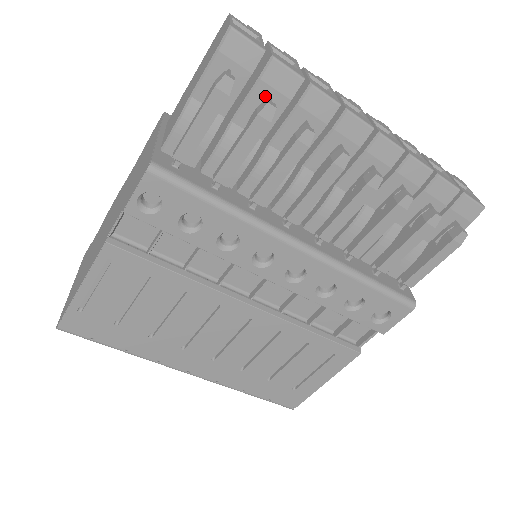
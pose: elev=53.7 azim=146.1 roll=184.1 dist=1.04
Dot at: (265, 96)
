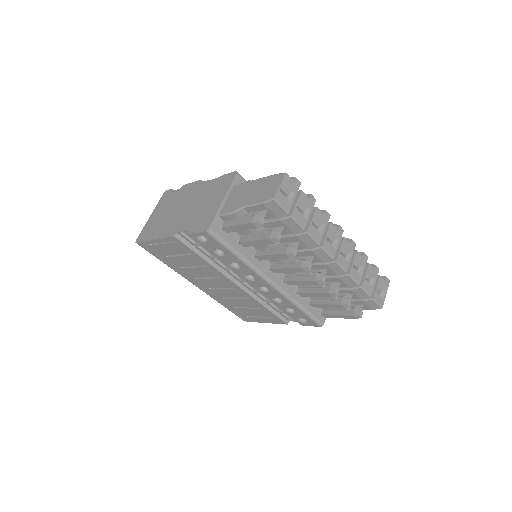
Dot at: (281, 225)
